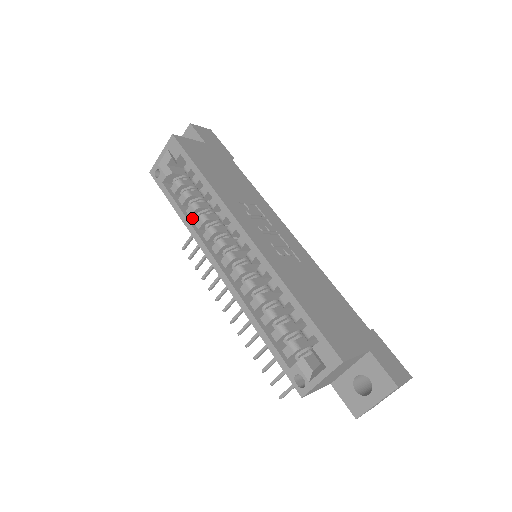
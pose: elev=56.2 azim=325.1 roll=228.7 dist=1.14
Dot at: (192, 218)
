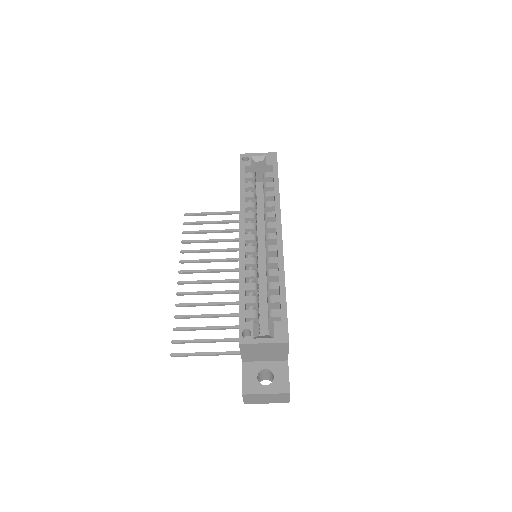
Dot at: (245, 199)
